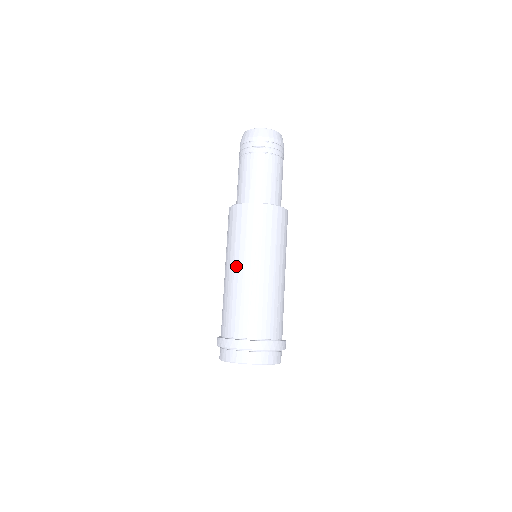
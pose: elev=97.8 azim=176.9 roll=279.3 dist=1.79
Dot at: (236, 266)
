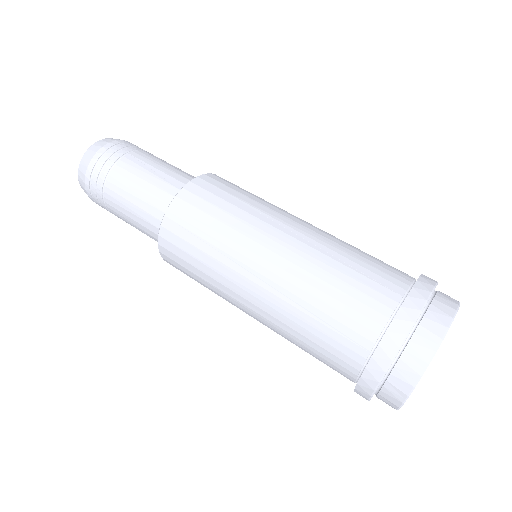
Dot at: (243, 302)
